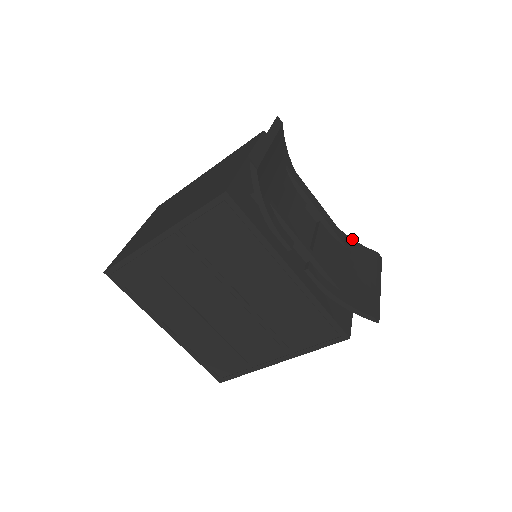
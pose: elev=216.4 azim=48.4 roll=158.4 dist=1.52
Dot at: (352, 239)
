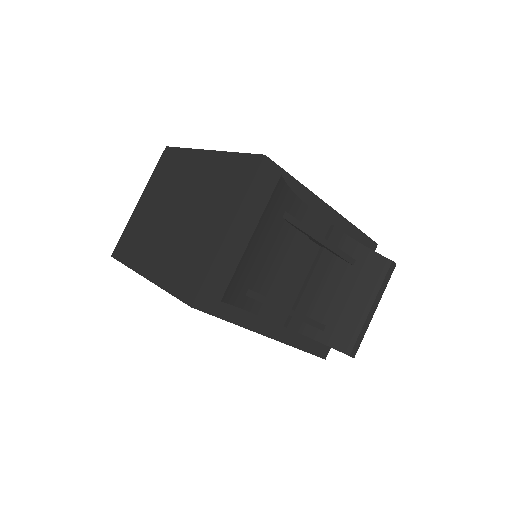
Dot at: (366, 247)
